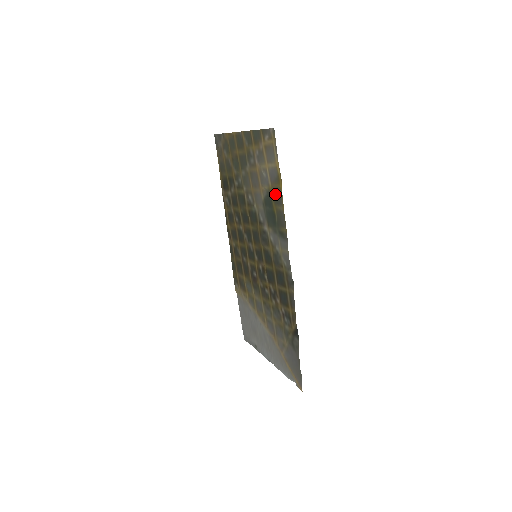
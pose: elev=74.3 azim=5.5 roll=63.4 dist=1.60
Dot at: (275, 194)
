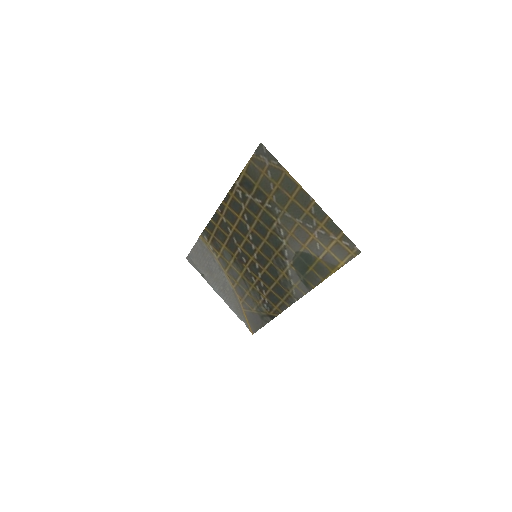
Dot at: (320, 266)
